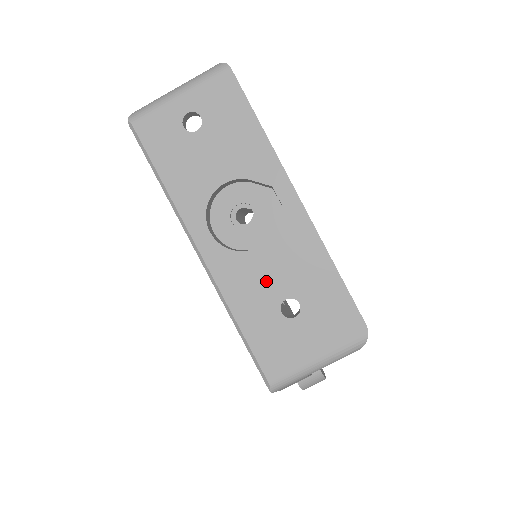
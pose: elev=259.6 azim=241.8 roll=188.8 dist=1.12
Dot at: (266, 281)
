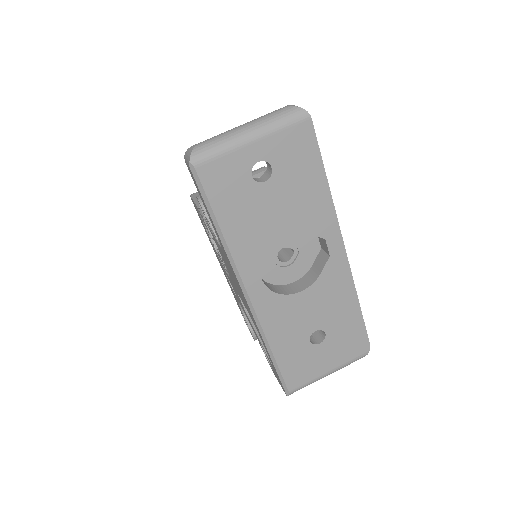
Dot at: (303, 318)
